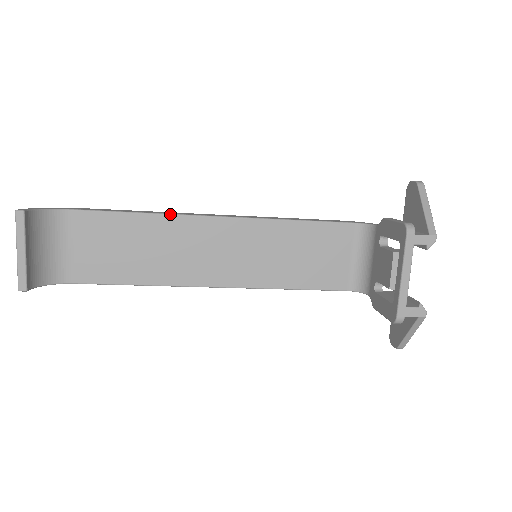
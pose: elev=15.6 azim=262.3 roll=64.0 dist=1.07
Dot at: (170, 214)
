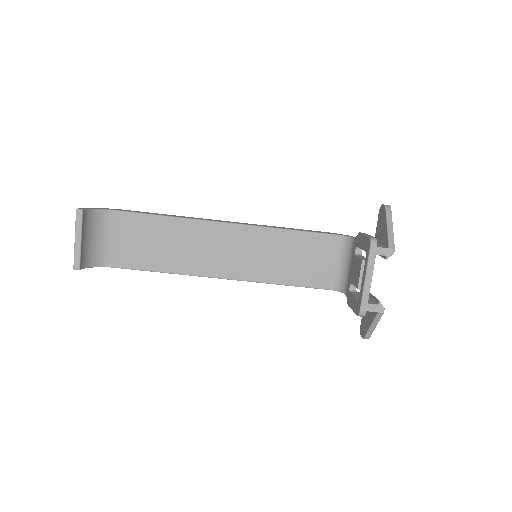
Dot at: (191, 219)
